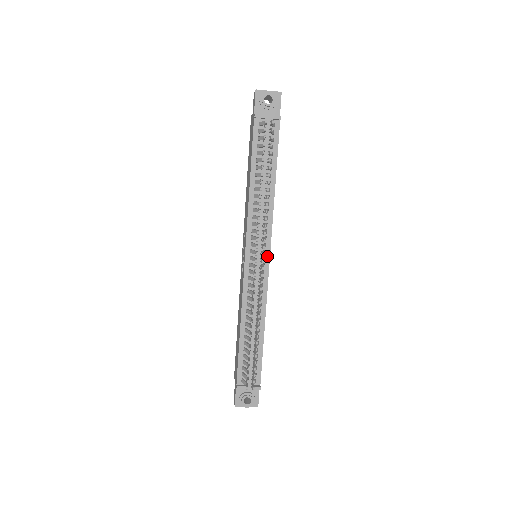
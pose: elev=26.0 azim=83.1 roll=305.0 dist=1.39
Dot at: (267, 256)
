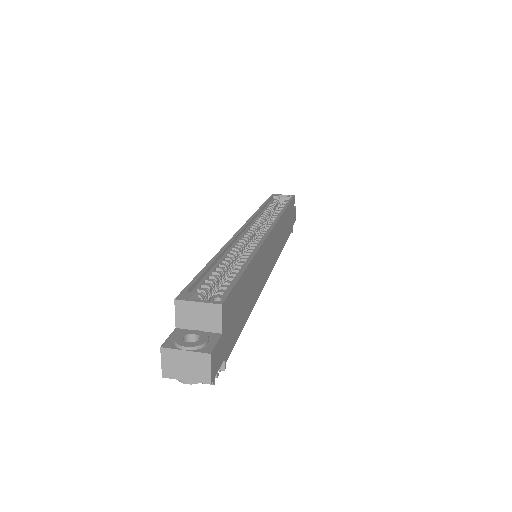
Dot at: occluded
